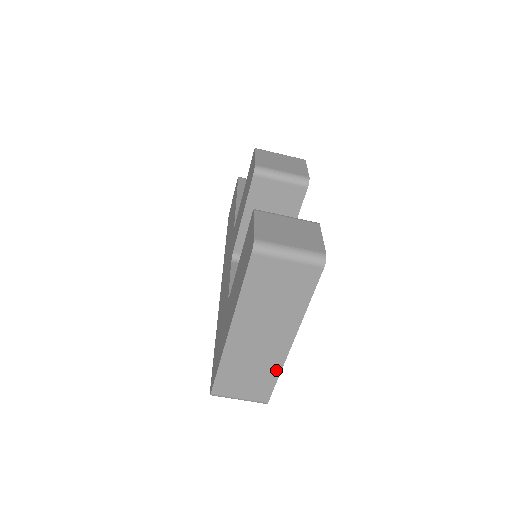
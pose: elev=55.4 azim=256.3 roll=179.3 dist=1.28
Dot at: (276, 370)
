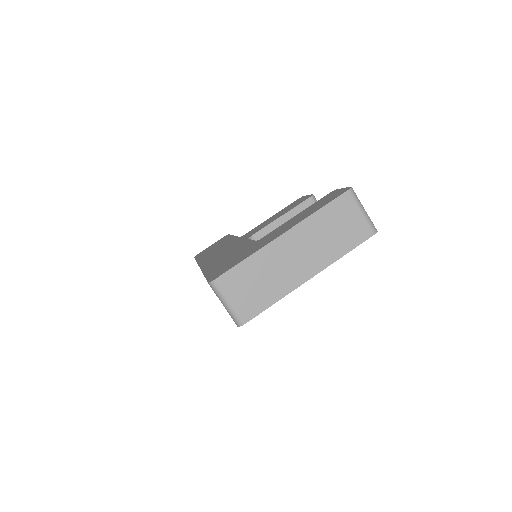
Dot at: (280, 294)
